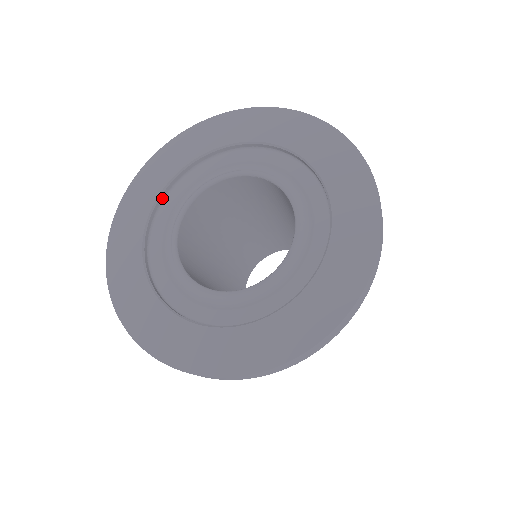
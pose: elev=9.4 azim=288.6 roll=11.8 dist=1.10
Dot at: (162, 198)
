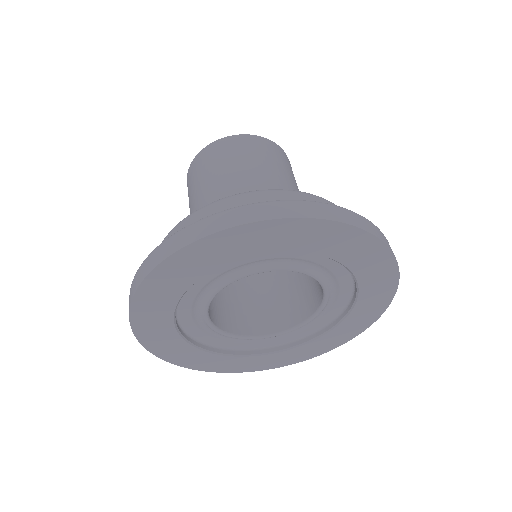
Dot at: (184, 290)
